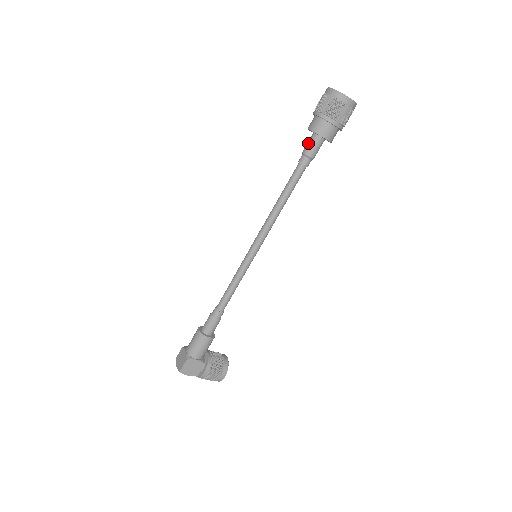
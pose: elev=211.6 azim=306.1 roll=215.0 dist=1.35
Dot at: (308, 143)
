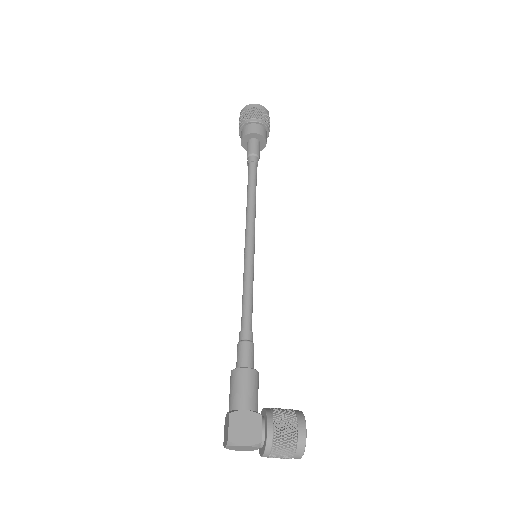
Dot at: (247, 150)
